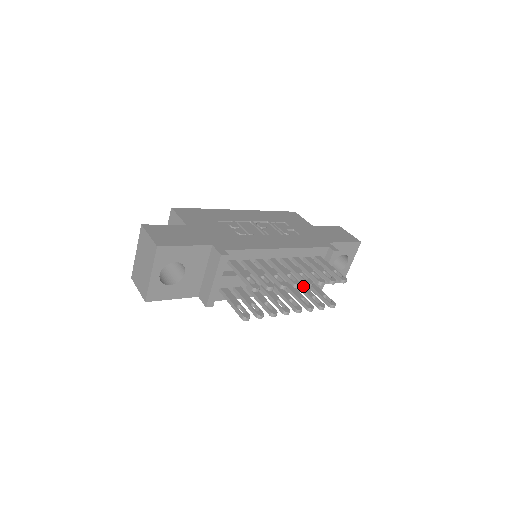
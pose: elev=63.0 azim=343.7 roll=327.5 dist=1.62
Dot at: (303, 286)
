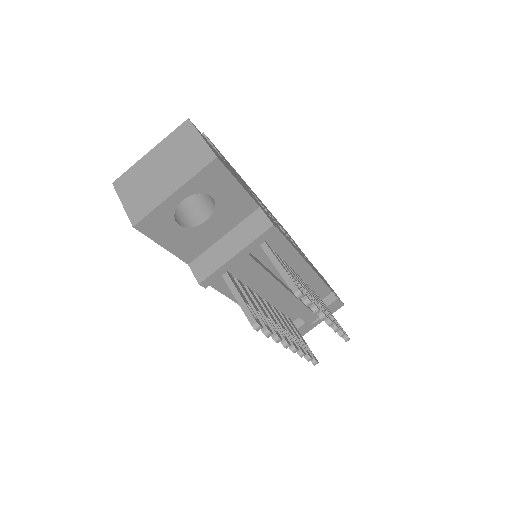
Dot at: (288, 321)
